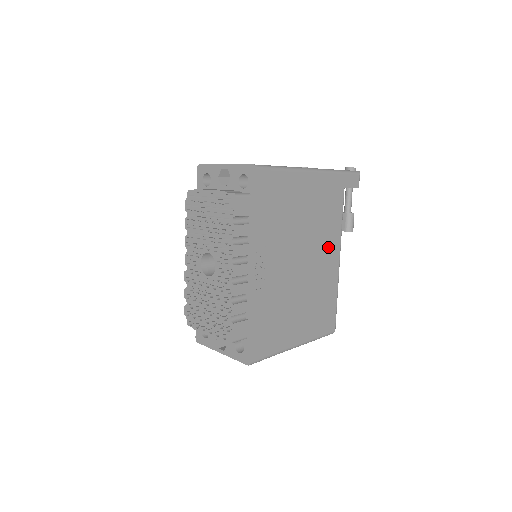
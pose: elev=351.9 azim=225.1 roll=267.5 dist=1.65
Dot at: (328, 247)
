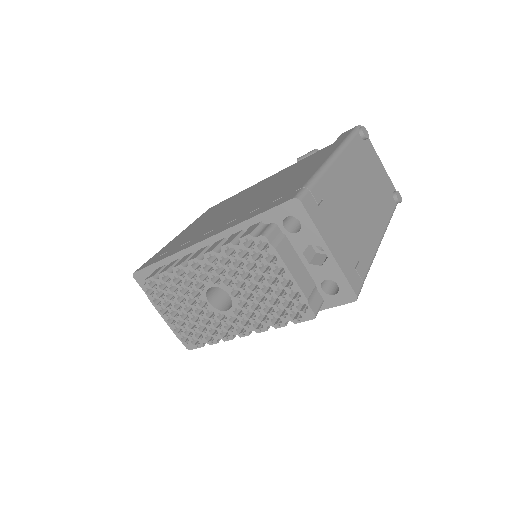
Dot at: occluded
